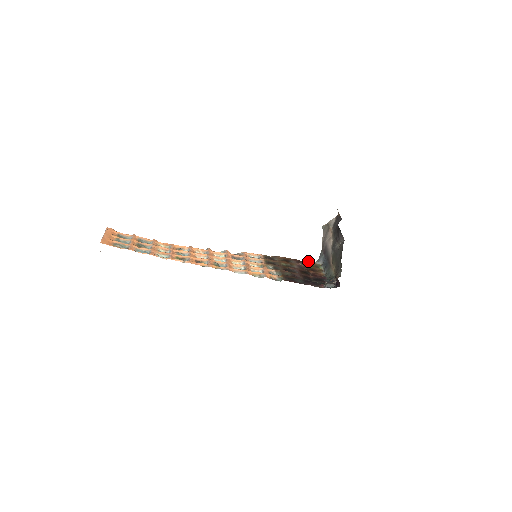
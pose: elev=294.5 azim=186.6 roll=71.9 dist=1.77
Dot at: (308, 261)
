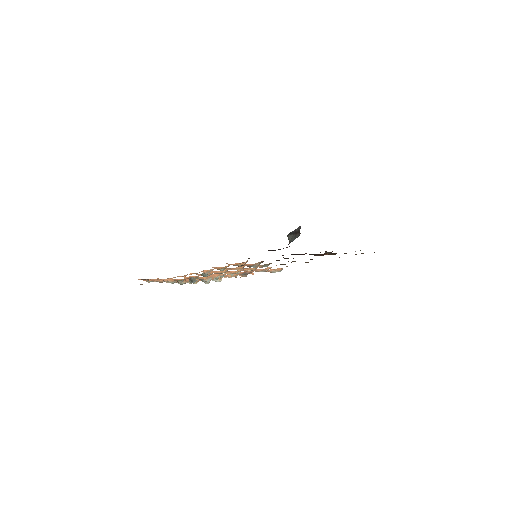
Dot at: occluded
